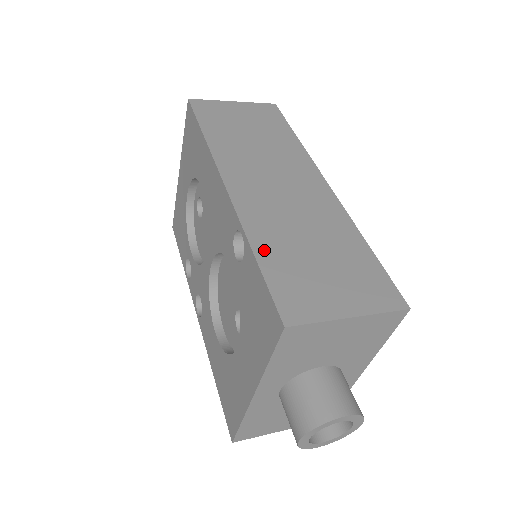
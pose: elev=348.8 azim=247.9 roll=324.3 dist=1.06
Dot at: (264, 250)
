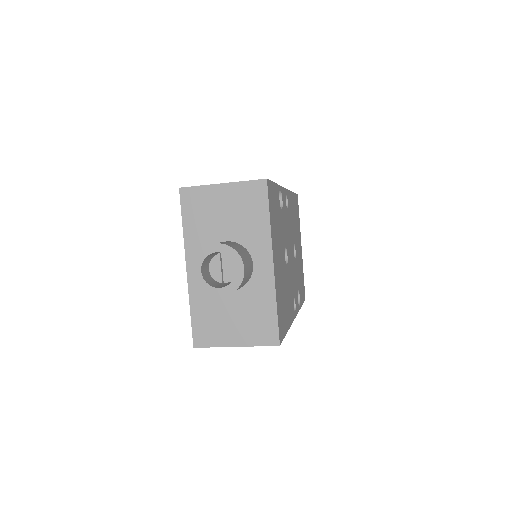
Dot at: occluded
